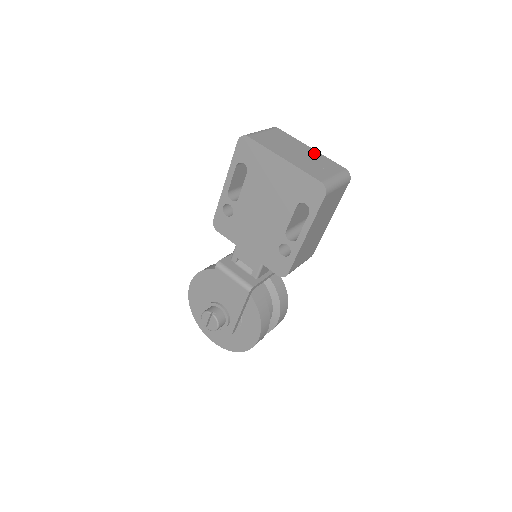
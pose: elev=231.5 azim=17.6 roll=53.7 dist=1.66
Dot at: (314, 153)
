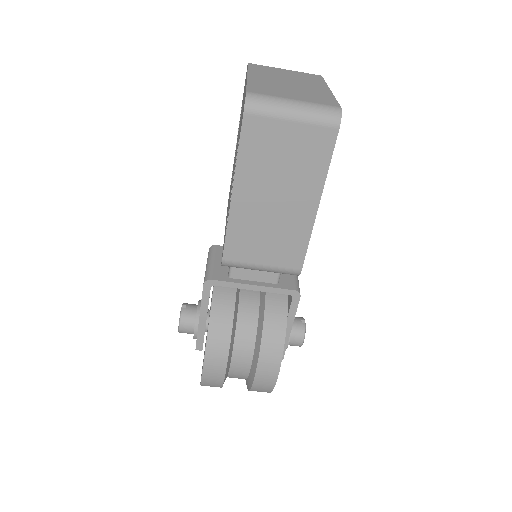
Dot at: (320, 90)
